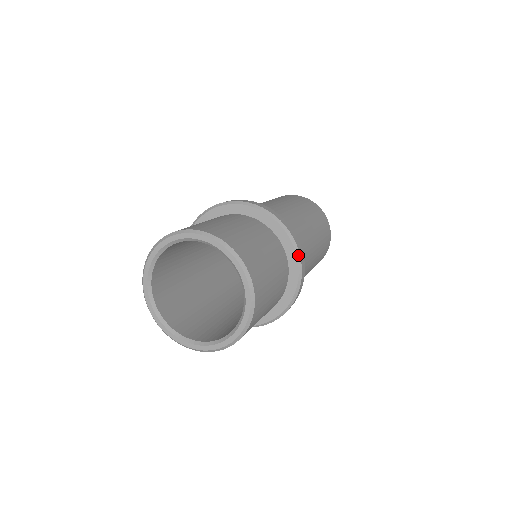
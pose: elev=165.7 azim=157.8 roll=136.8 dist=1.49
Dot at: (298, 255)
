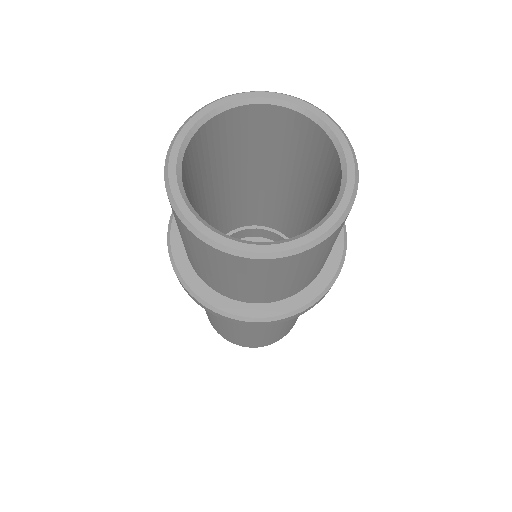
Dot at: occluded
